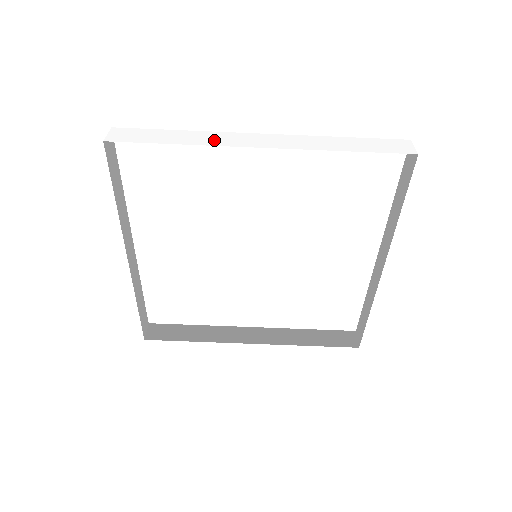
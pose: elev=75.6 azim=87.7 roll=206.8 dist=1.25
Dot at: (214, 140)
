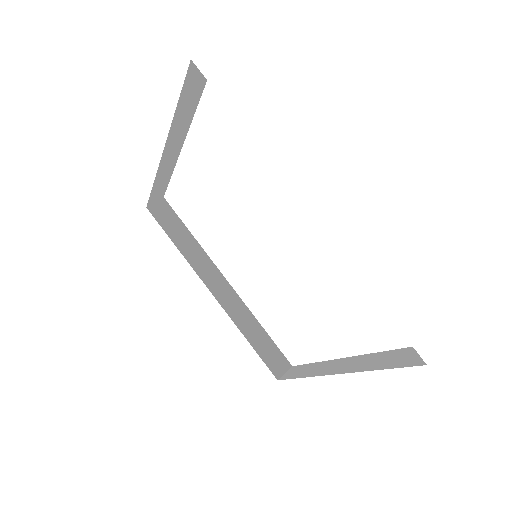
Dot at: (282, 157)
